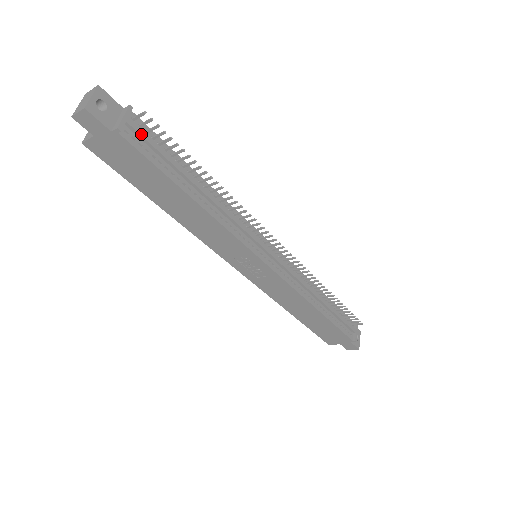
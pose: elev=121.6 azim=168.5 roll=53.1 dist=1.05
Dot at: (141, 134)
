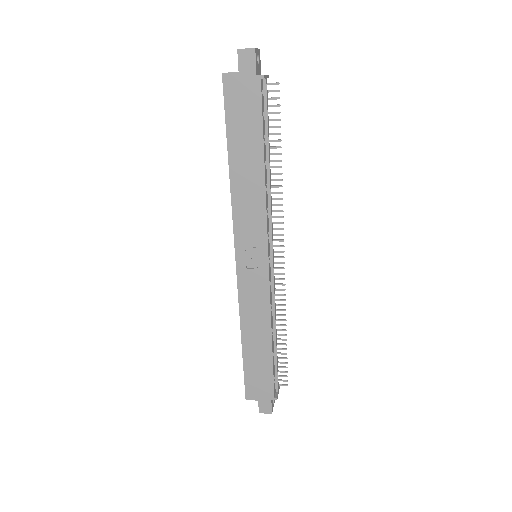
Dot at: (267, 94)
